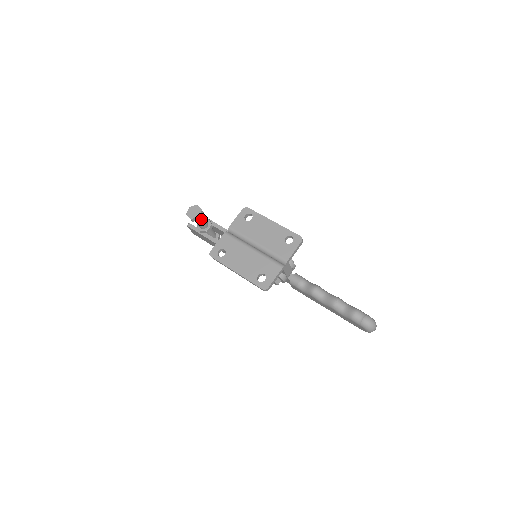
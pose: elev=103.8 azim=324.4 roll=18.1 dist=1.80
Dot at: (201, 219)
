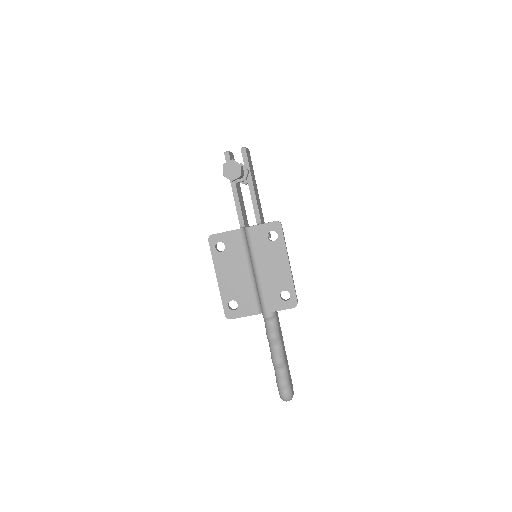
Dot at: occluded
